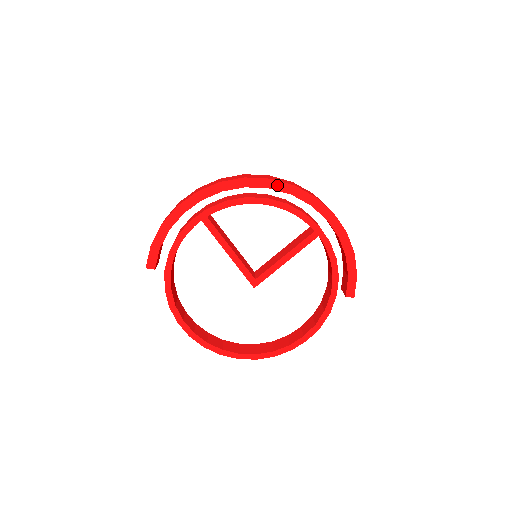
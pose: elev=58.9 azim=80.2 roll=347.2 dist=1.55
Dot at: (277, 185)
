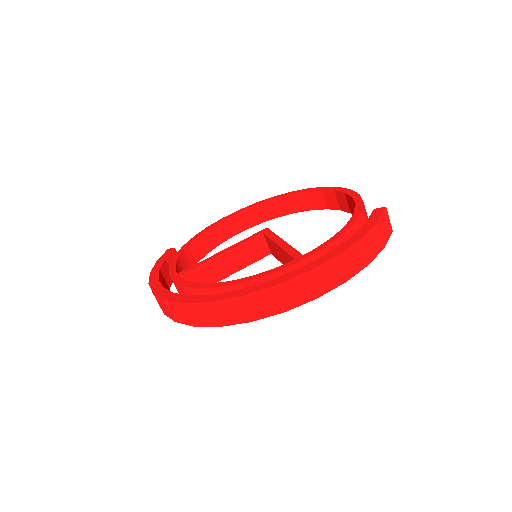
Dot at: (231, 322)
